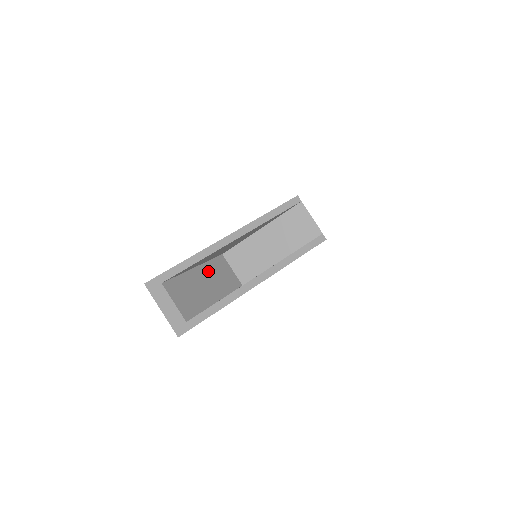
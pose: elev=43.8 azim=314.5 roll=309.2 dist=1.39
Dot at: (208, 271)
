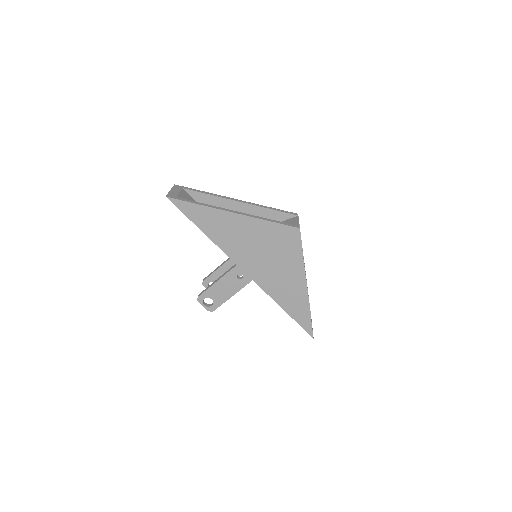
Dot at: occluded
